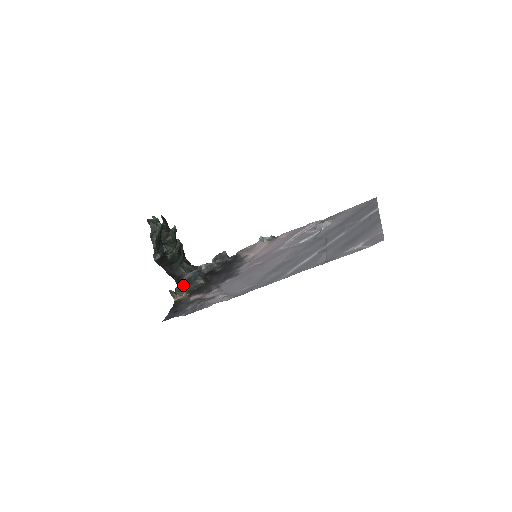
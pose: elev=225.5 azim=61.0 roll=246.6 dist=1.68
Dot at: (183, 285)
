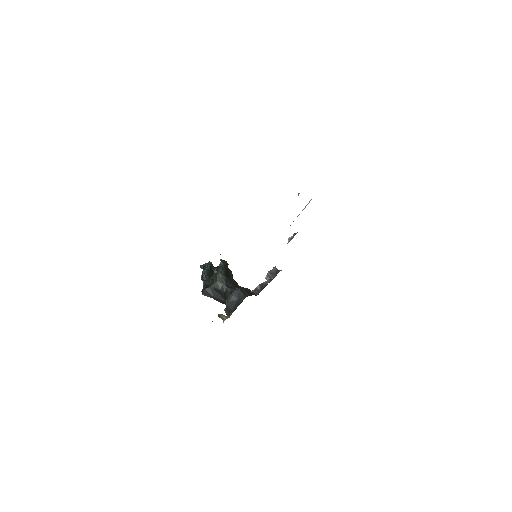
Dot at: (228, 307)
